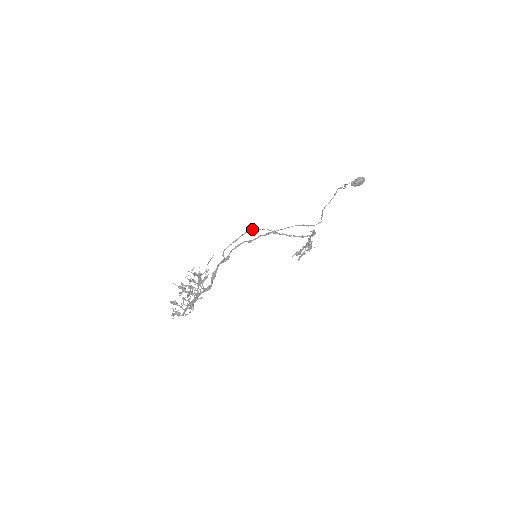
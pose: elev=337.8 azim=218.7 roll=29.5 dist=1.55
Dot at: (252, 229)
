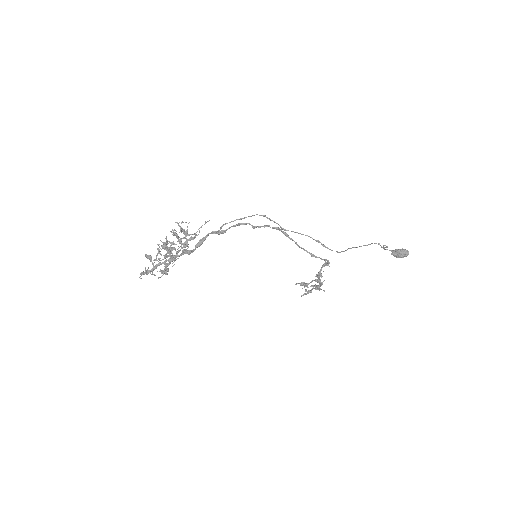
Dot at: (262, 215)
